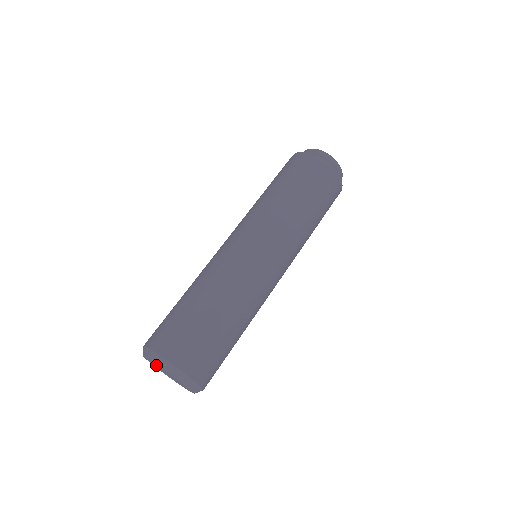
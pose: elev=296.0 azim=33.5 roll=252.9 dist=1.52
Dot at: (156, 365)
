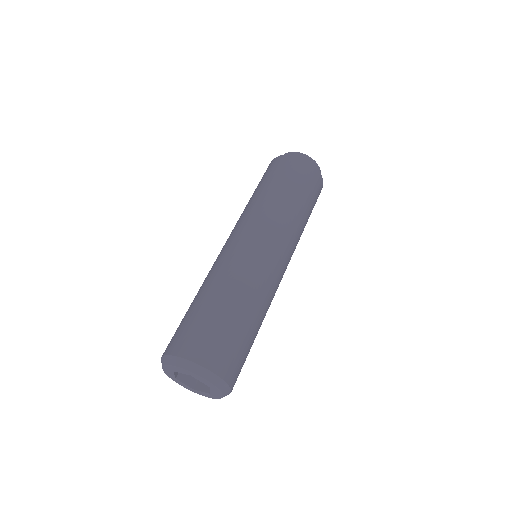
Dot at: (185, 383)
